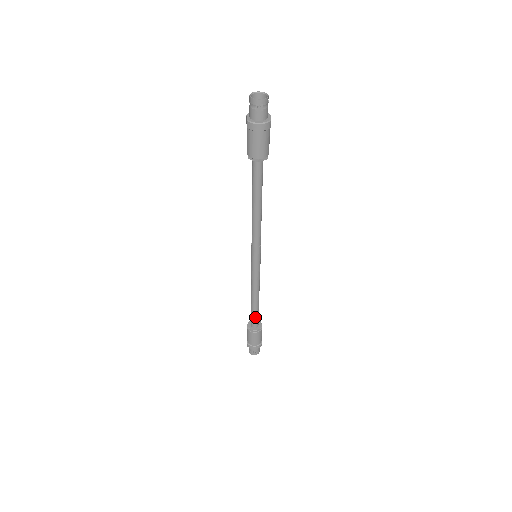
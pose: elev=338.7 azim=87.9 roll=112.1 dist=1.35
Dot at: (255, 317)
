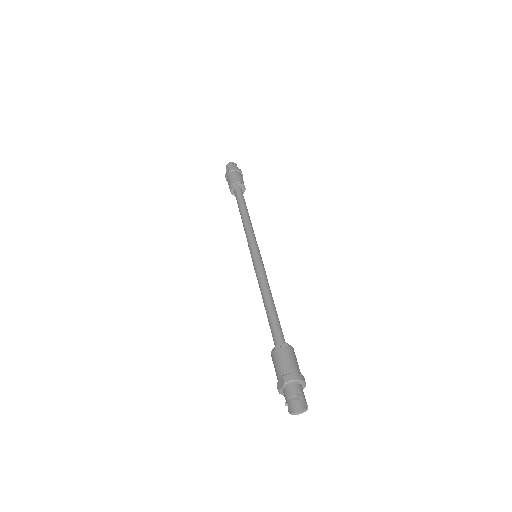
Dot at: (279, 327)
